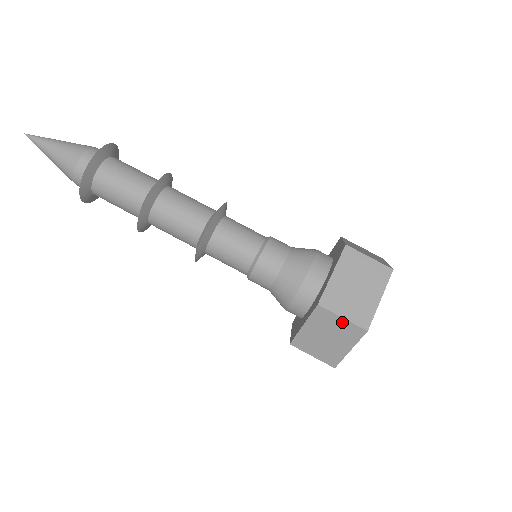
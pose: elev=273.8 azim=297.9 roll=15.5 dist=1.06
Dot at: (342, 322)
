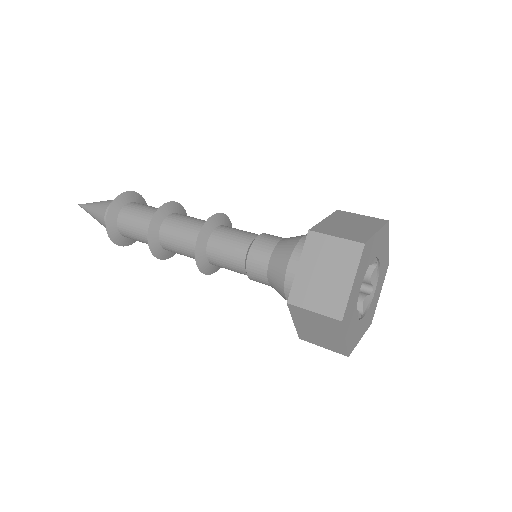
Dot at: (363, 217)
